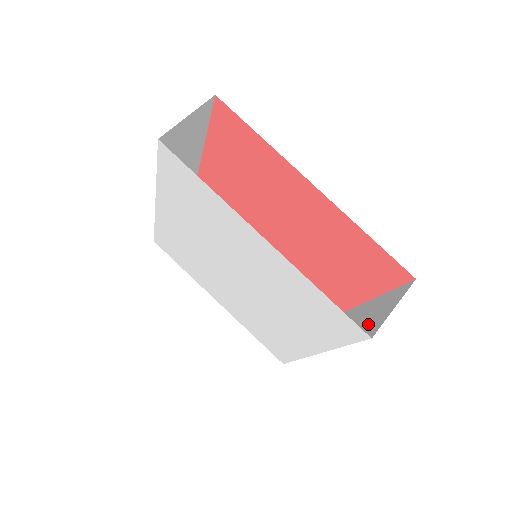
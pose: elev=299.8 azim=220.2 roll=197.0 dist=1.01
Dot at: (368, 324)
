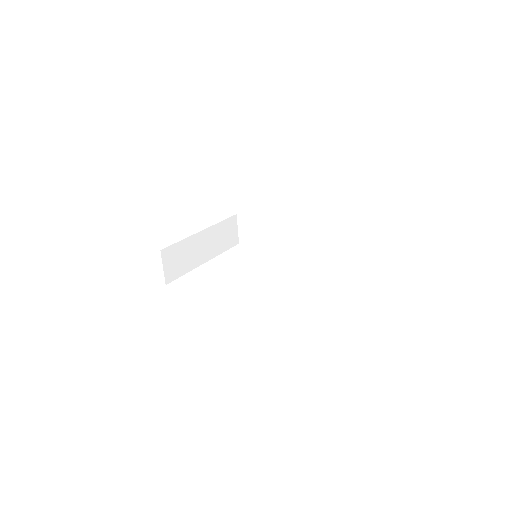
Dot at: (327, 248)
